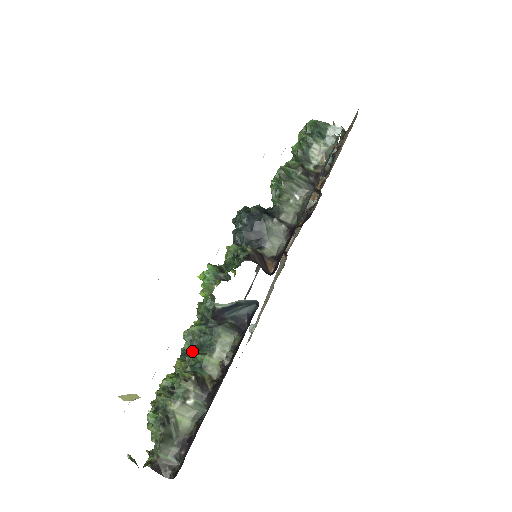
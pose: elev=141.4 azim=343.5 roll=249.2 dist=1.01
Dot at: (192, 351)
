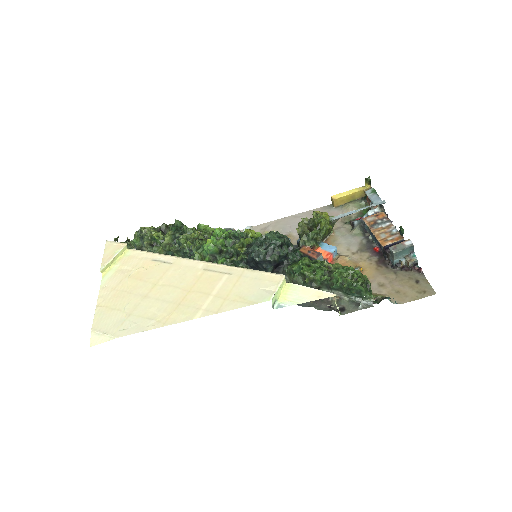
Dot at: (173, 250)
